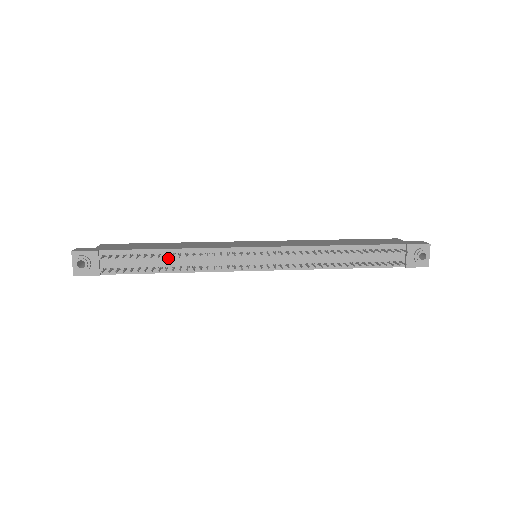
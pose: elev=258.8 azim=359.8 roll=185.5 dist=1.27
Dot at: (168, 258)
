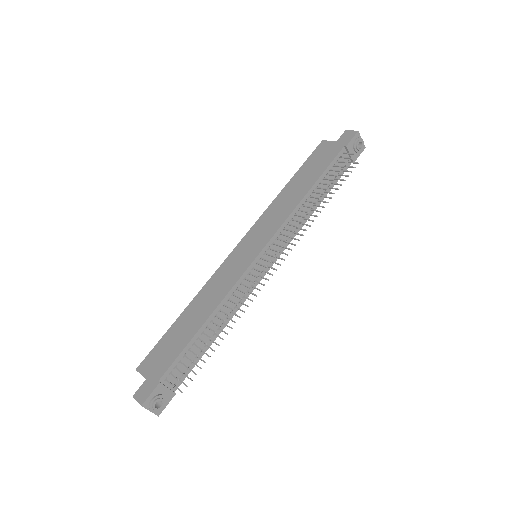
Dot at: (210, 328)
